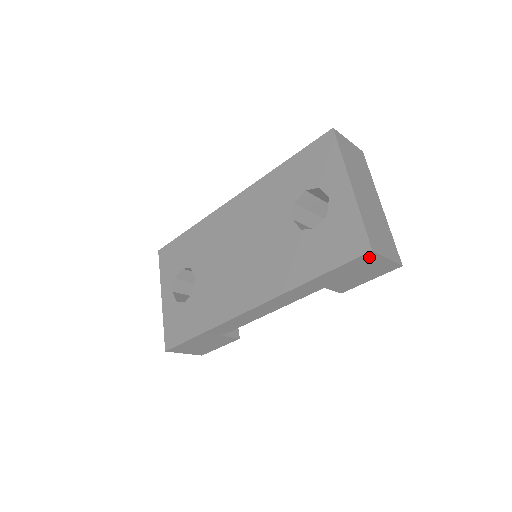
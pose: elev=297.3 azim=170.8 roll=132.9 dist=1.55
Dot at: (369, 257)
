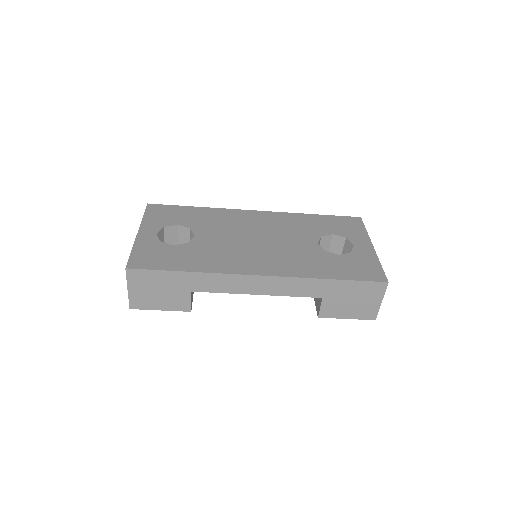
Dot at: (379, 288)
